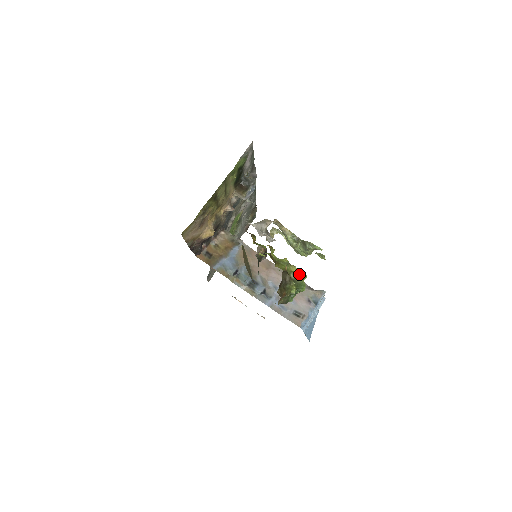
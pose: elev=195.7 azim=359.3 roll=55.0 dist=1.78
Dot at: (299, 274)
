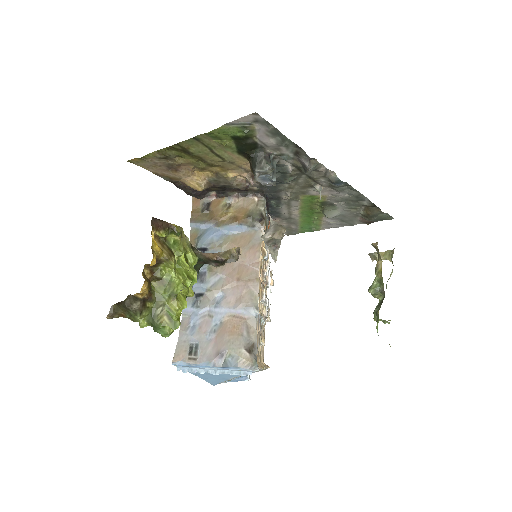
Dot at: (170, 317)
